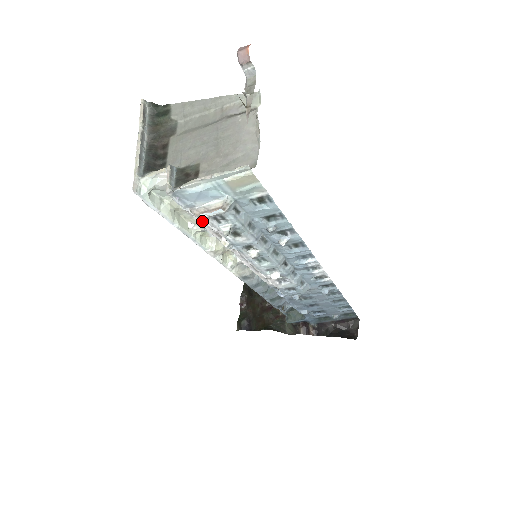
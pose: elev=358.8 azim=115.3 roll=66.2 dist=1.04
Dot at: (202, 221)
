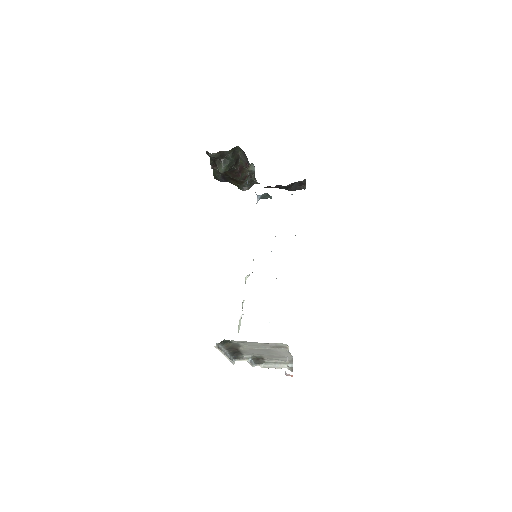
Dot at: occluded
